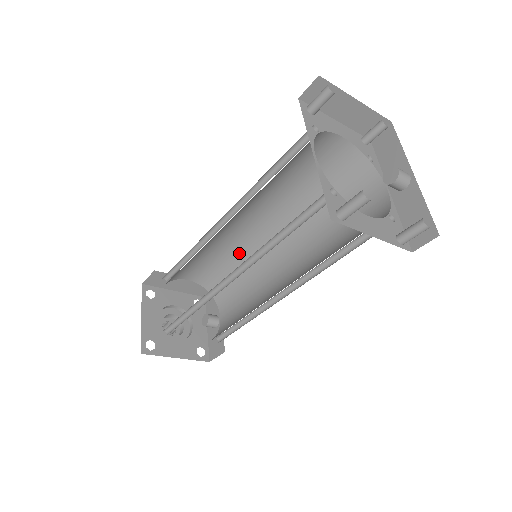
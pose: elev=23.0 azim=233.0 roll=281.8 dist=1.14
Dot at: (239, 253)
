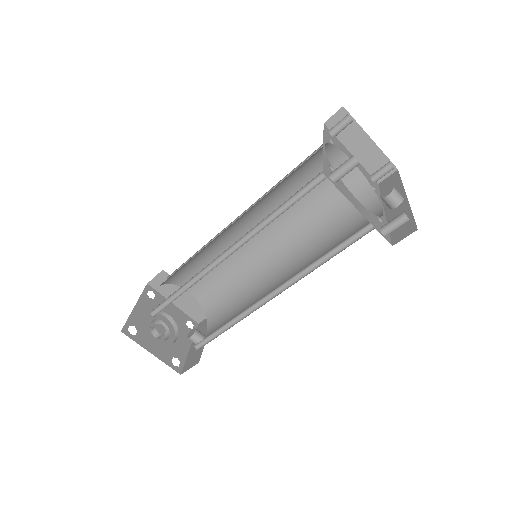
Dot at: (243, 270)
